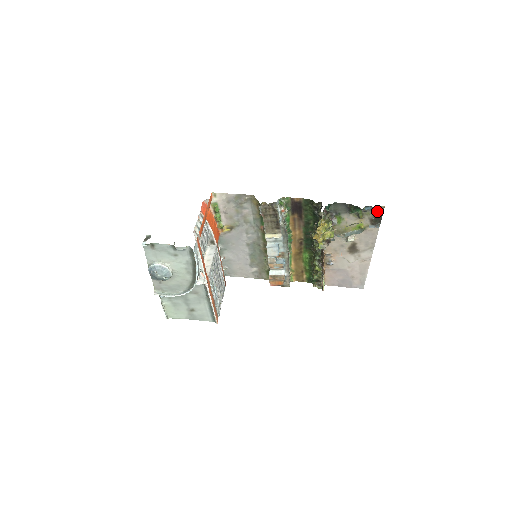
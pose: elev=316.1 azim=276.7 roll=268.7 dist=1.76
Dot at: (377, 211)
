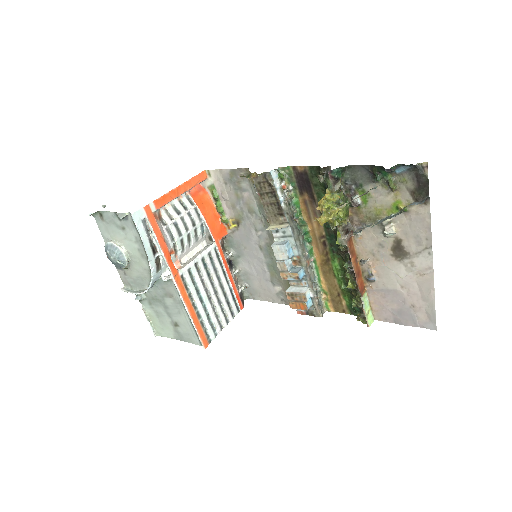
Dot at: (417, 173)
